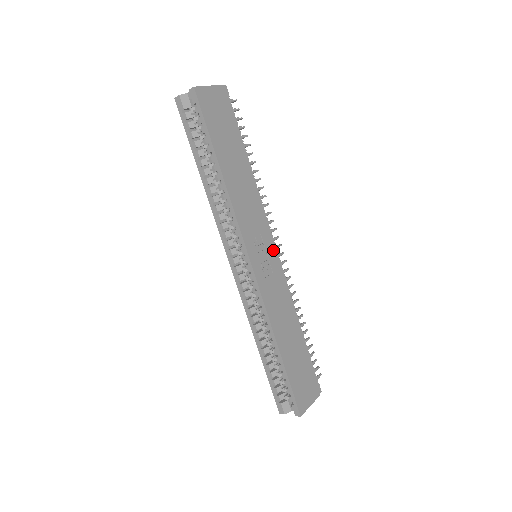
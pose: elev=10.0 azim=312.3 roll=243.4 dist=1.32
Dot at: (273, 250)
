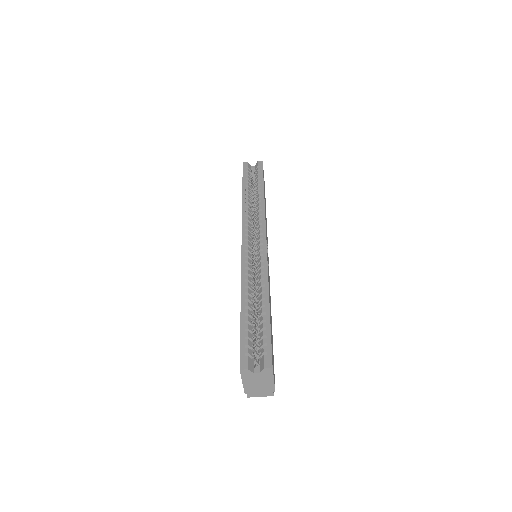
Dot at: occluded
